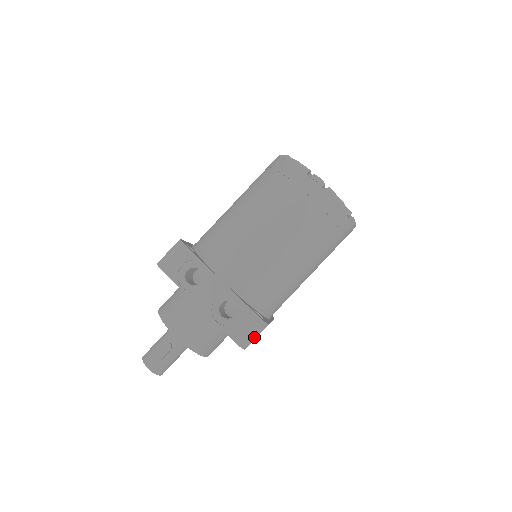
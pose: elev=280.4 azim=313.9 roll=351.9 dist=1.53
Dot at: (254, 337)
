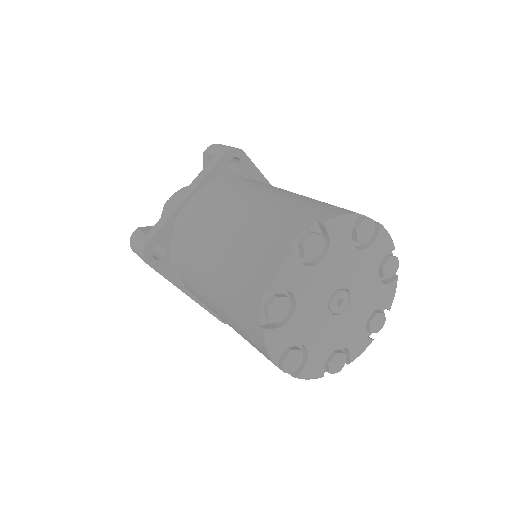
Dot at: occluded
